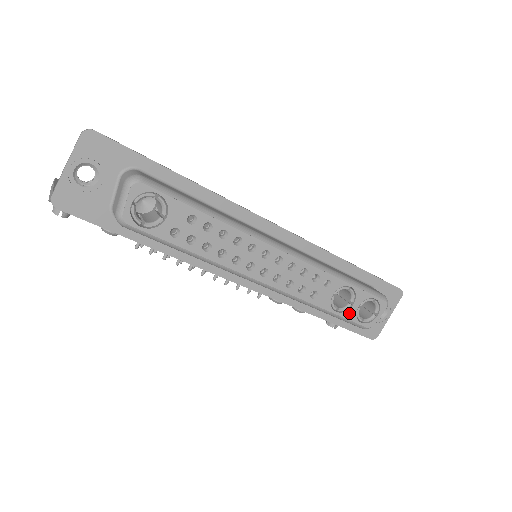
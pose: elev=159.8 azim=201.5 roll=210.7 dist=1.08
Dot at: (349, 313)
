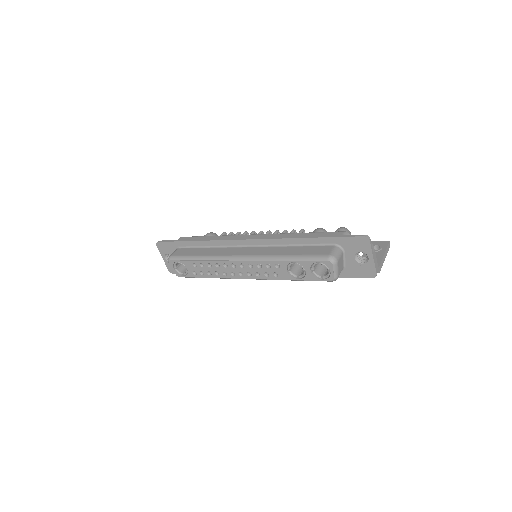
Dot at: (308, 277)
